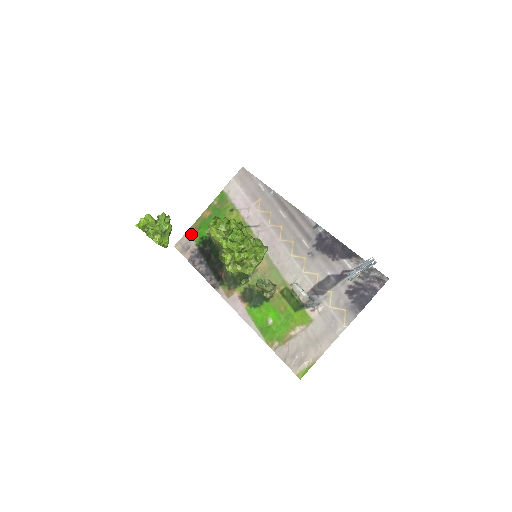
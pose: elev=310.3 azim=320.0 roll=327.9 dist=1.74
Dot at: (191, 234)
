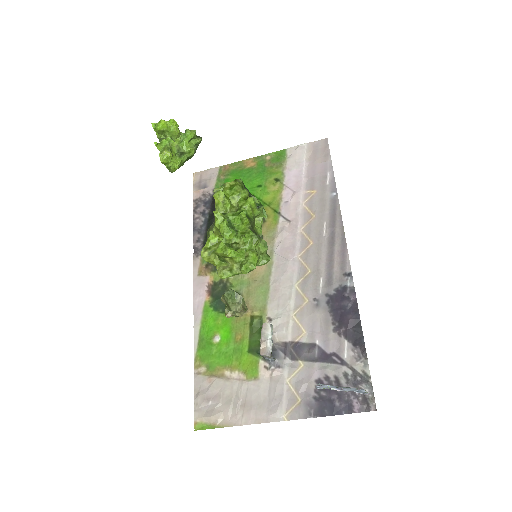
Dot at: (218, 173)
